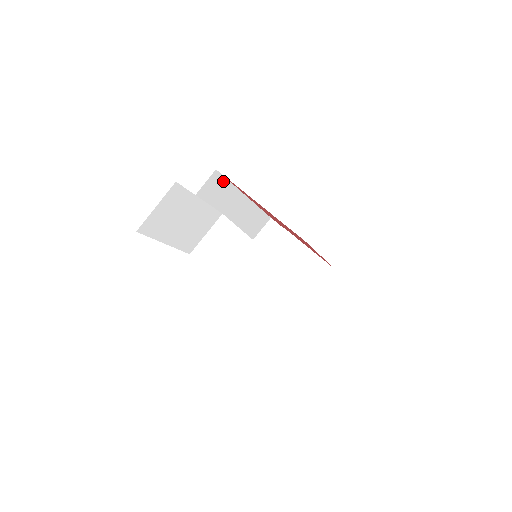
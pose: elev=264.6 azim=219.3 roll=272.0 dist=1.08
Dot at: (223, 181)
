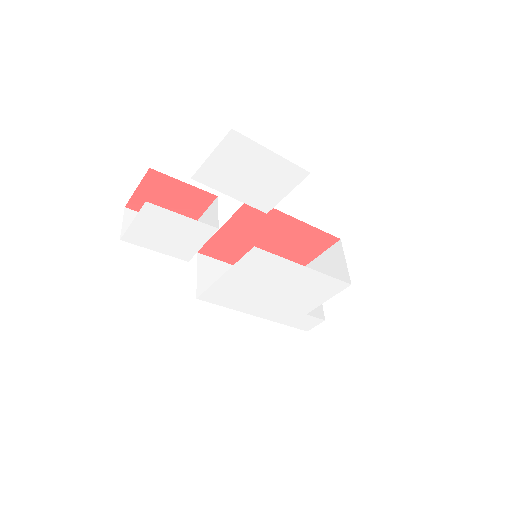
Dot at: (213, 261)
